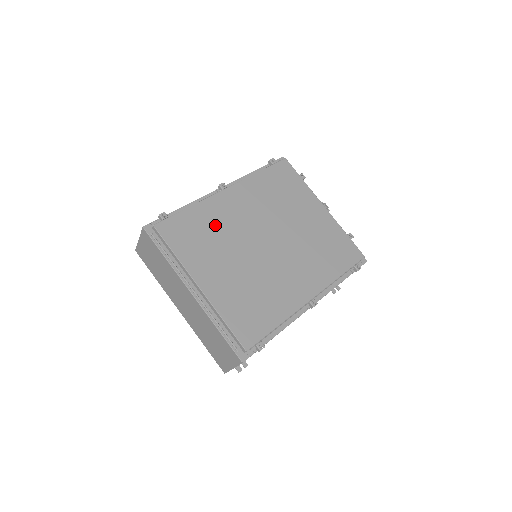
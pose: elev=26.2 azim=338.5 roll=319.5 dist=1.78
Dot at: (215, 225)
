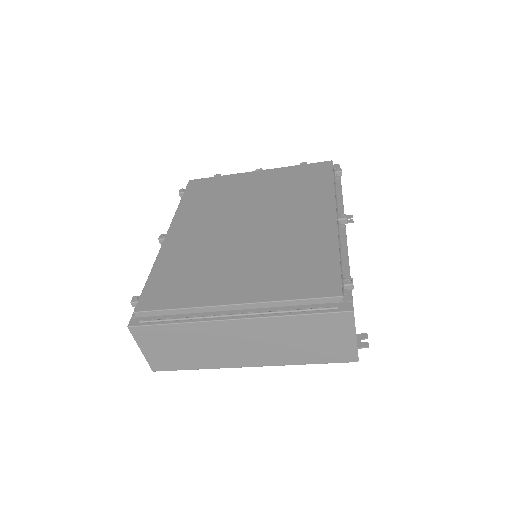
Dot at: (189, 259)
